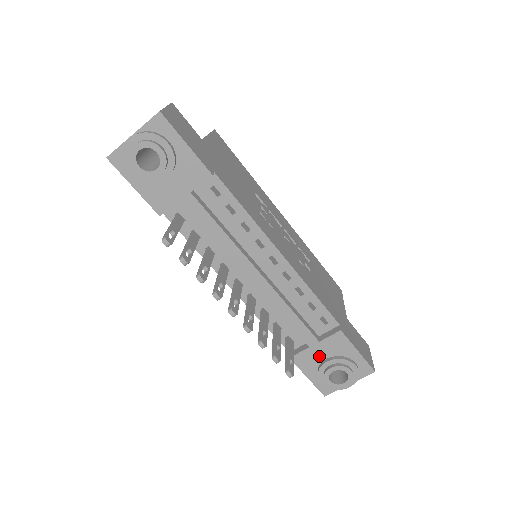
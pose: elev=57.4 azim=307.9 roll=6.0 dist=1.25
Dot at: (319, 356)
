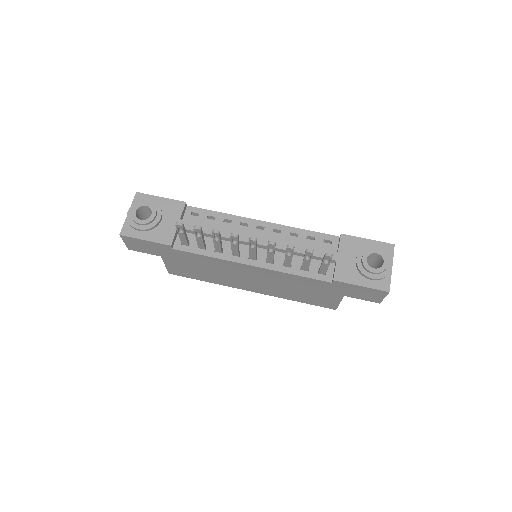
Dot at: (349, 263)
